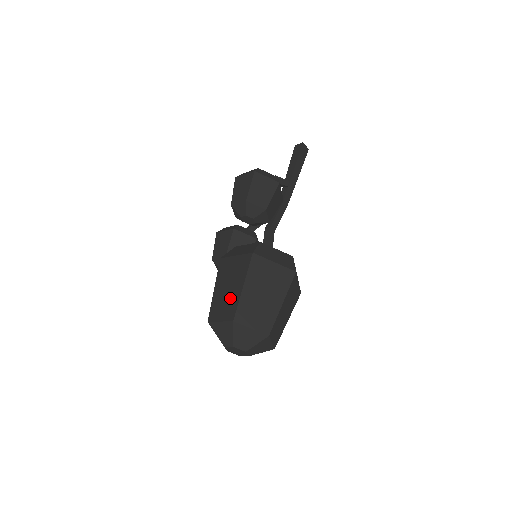
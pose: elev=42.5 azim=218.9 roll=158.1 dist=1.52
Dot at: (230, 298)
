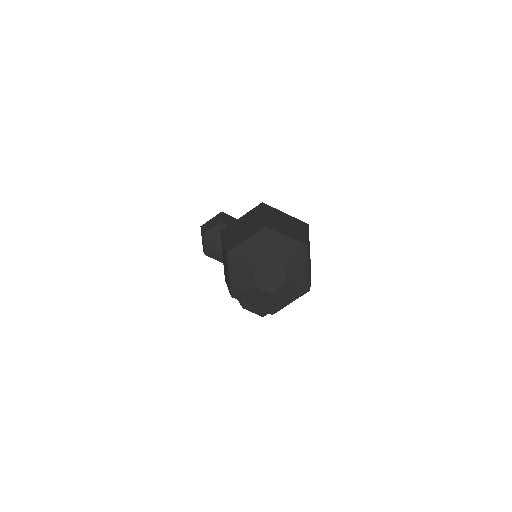
Dot at: (225, 260)
